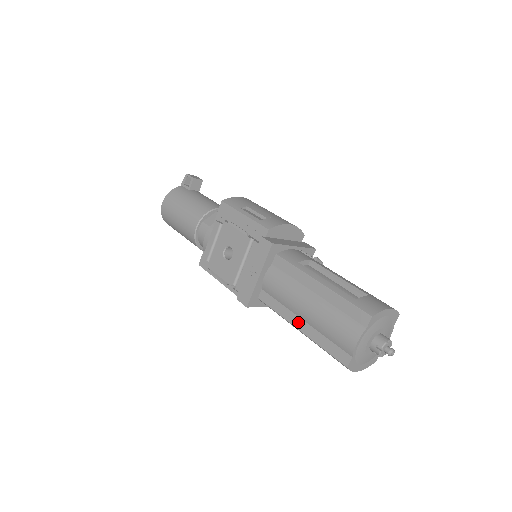
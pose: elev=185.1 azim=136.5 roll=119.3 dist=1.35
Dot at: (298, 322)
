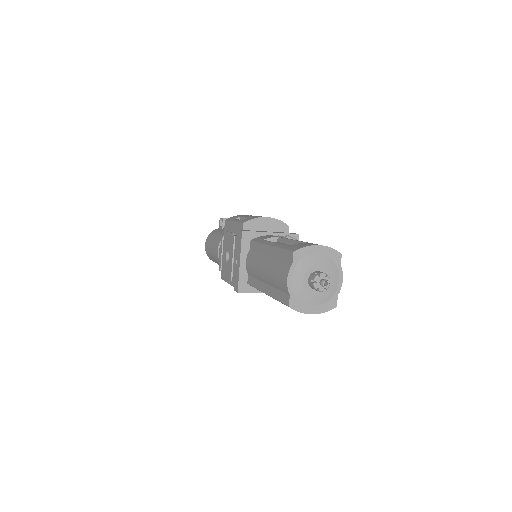
Dot at: (264, 287)
